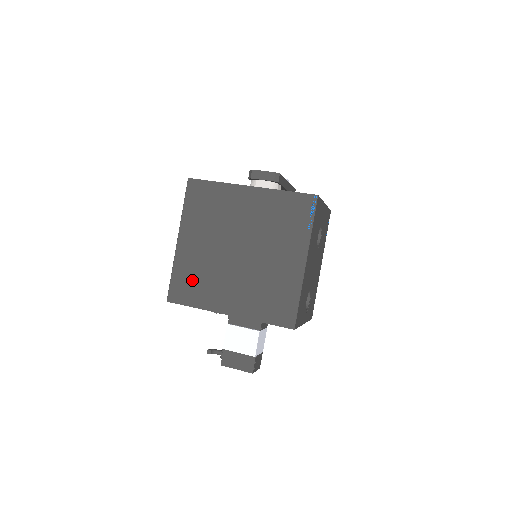
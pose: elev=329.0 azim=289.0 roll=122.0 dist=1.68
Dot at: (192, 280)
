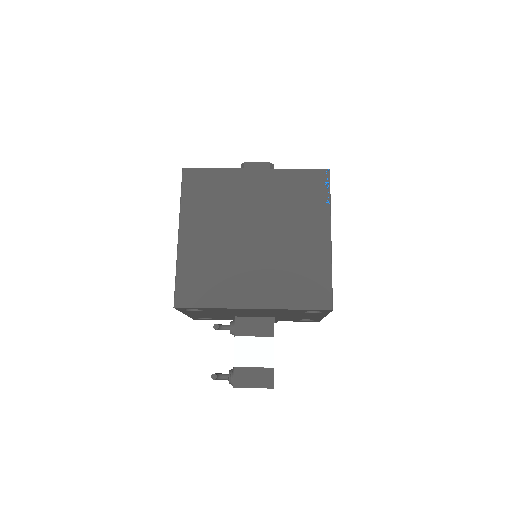
Dot at: (203, 277)
